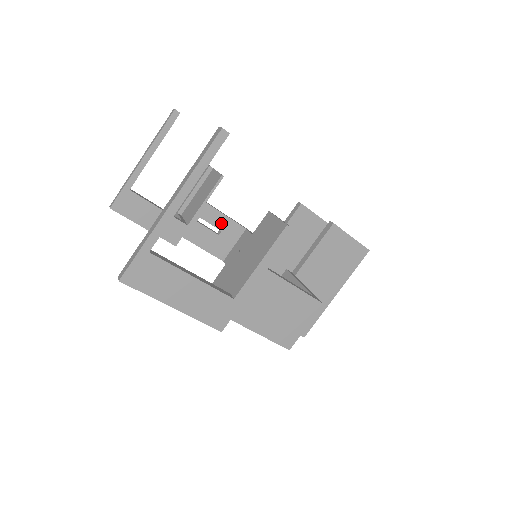
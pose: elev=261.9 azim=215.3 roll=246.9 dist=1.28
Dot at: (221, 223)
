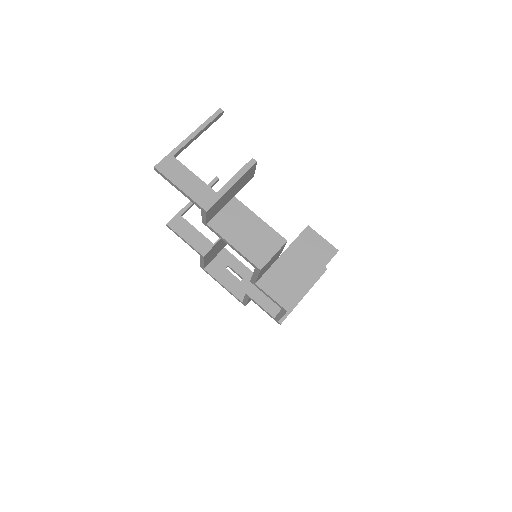
Dot at: (243, 272)
